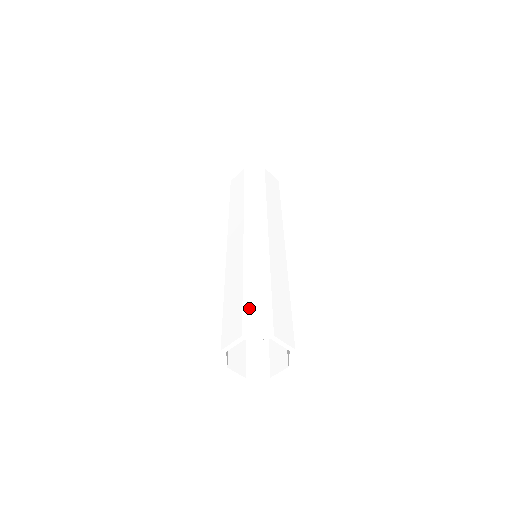
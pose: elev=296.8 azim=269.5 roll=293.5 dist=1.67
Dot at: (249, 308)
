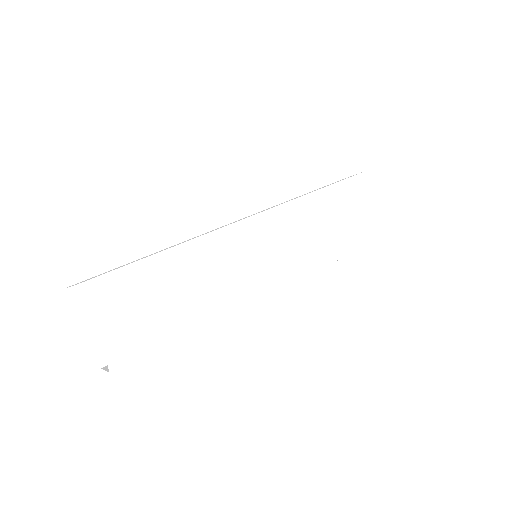
Dot at: (124, 273)
